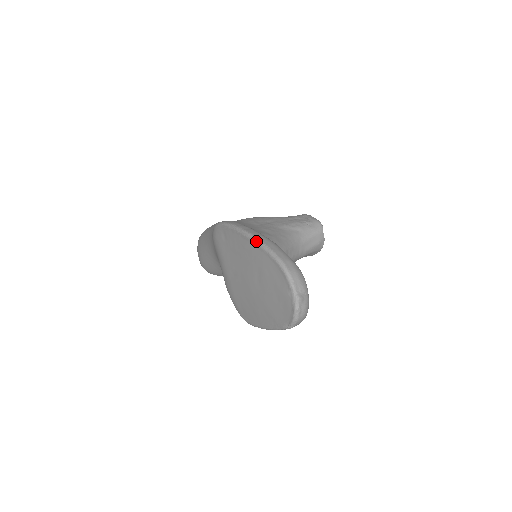
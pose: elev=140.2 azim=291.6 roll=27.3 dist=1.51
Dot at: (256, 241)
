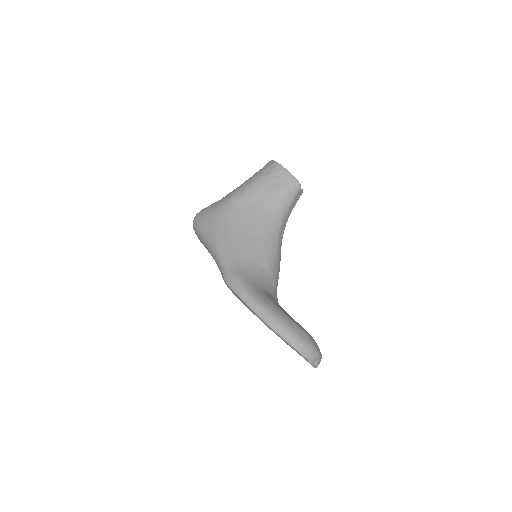
Dot at: (275, 332)
